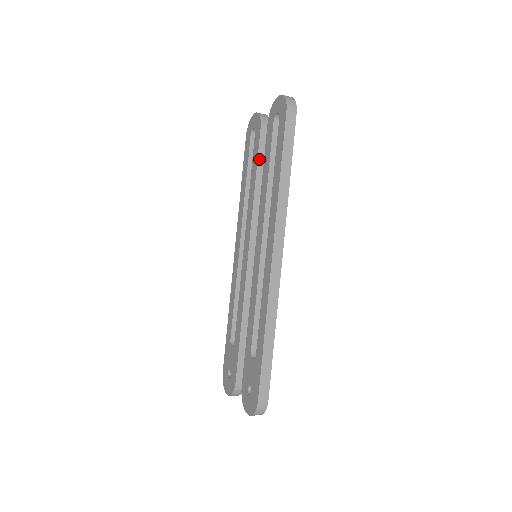
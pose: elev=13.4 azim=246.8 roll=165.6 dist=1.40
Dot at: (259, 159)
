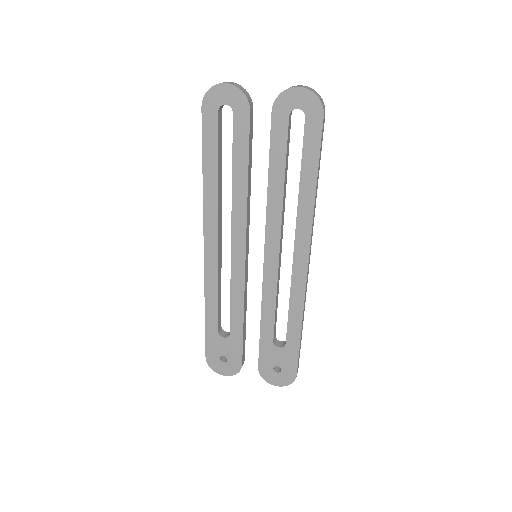
Dot at: (249, 151)
